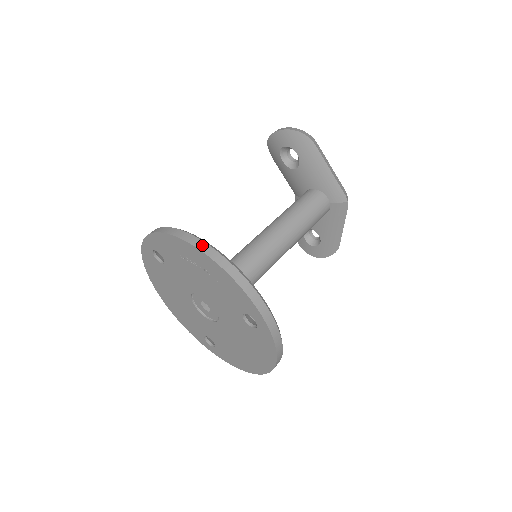
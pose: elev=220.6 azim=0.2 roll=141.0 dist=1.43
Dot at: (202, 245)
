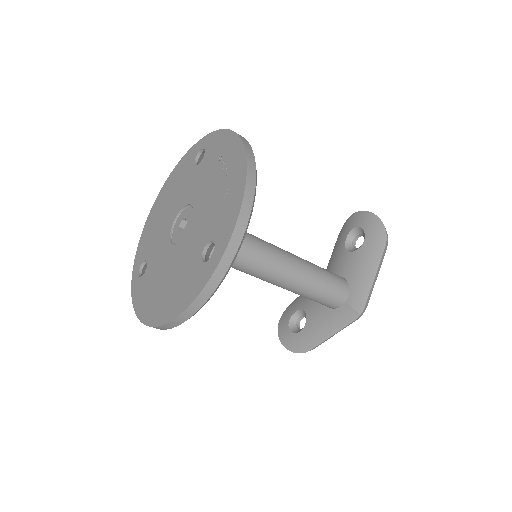
Dot at: (251, 156)
